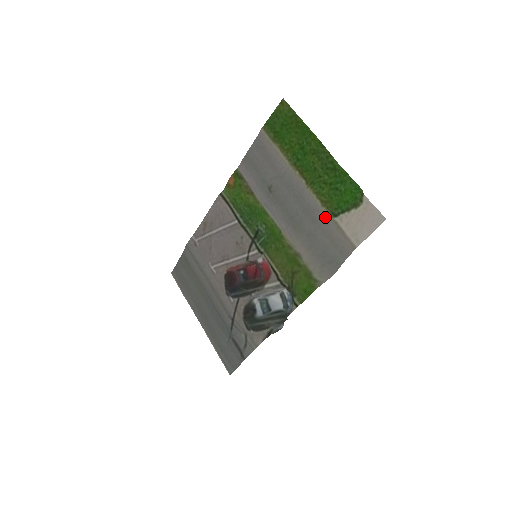
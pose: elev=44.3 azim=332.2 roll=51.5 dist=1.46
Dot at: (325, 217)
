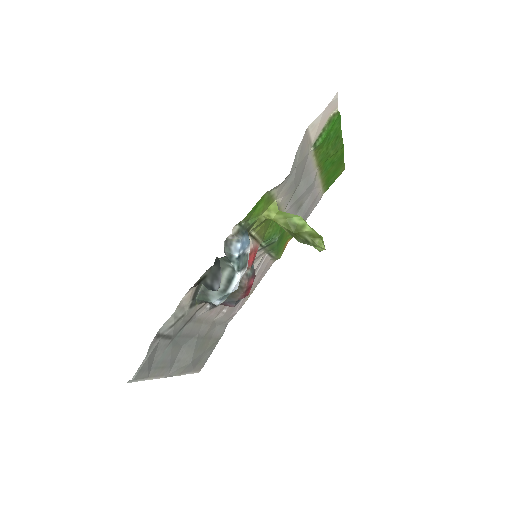
Dot at: (309, 155)
